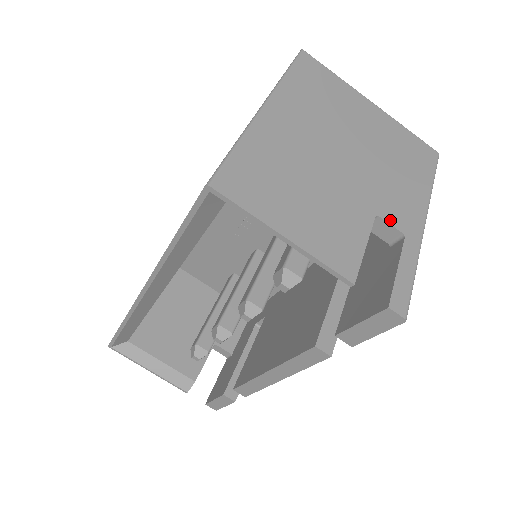
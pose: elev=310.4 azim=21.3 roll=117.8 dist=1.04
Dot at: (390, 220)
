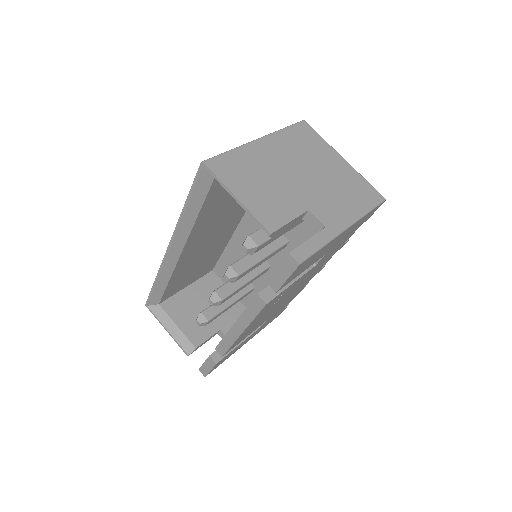
Dot at: (318, 216)
